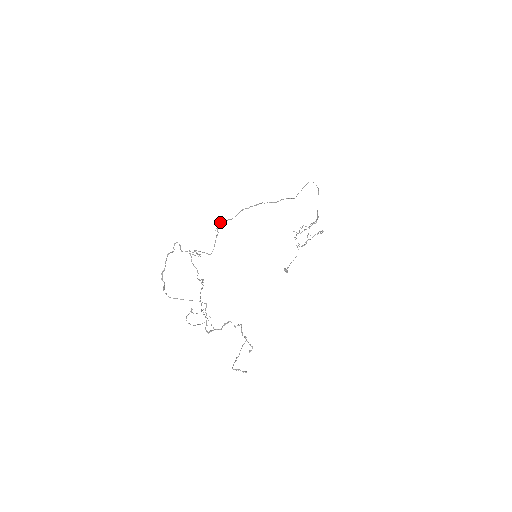
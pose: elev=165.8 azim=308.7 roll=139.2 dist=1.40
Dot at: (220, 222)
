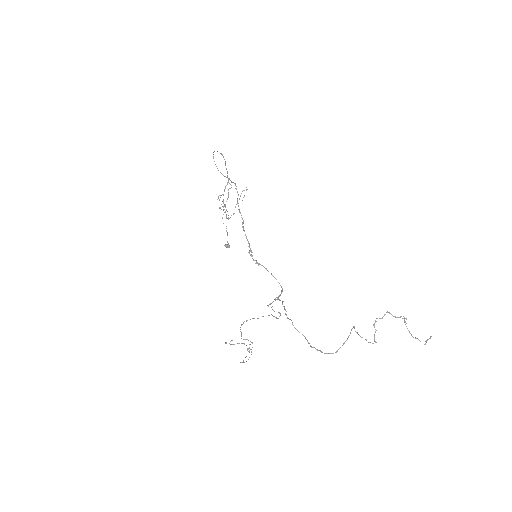
Dot at: (251, 255)
